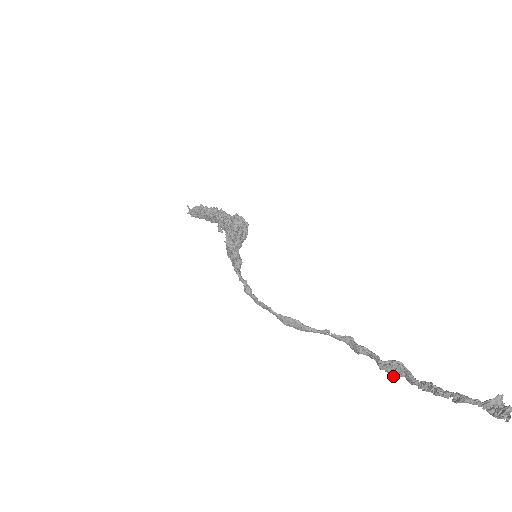
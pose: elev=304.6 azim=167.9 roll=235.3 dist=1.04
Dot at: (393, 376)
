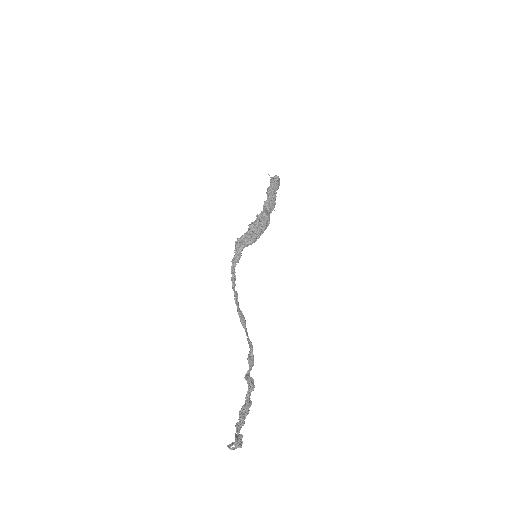
Dot at: occluded
